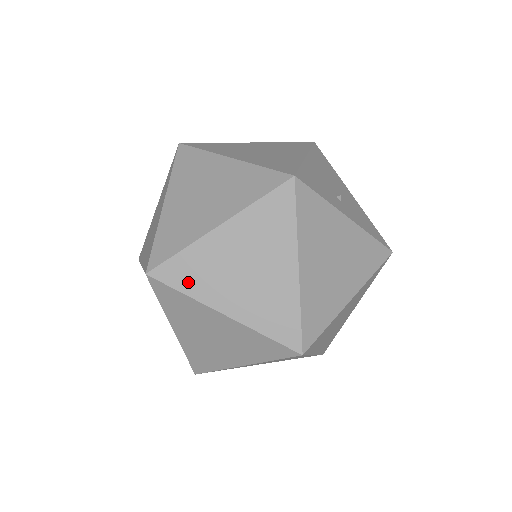
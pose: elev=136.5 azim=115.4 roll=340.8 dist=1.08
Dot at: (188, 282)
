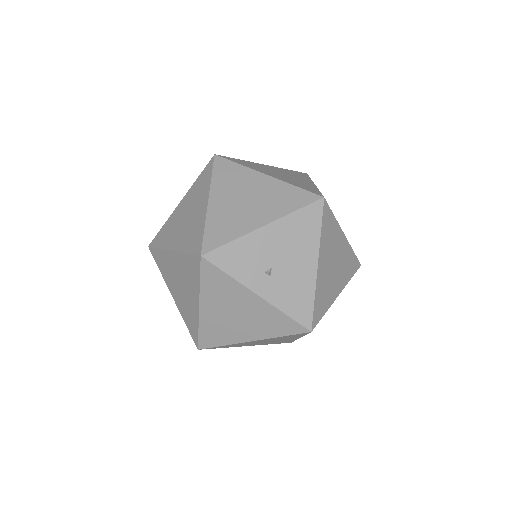
Dot at: (161, 267)
